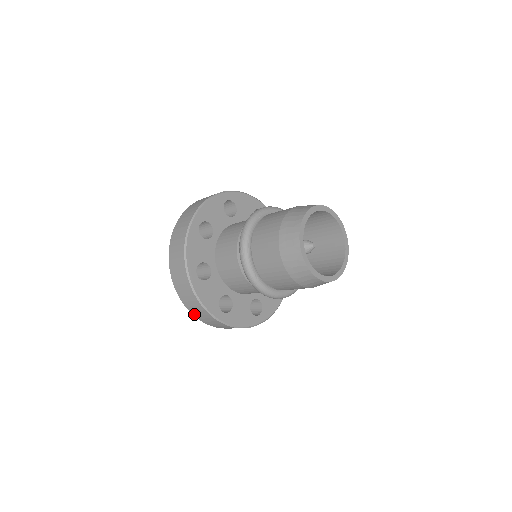
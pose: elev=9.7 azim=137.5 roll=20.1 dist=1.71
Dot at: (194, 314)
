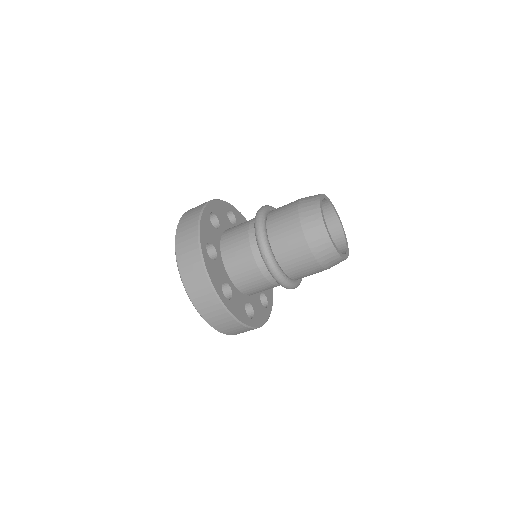
Dot at: (178, 243)
